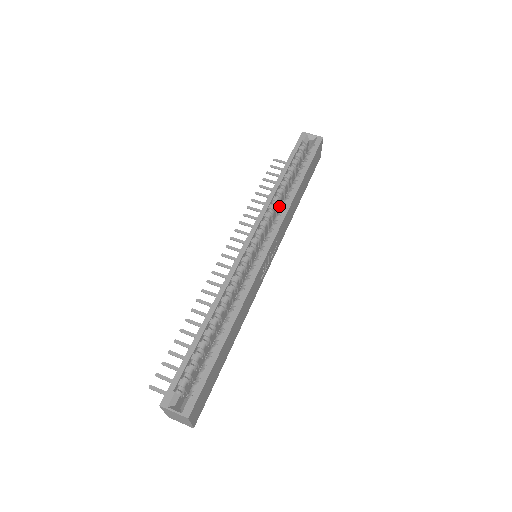
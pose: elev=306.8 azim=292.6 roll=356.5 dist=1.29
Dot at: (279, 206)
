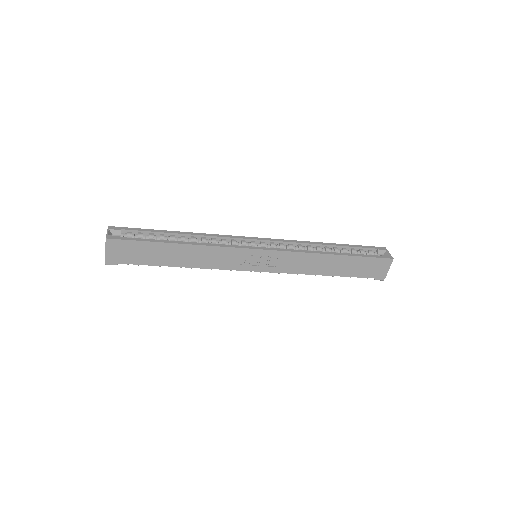
Dot at: occluded
